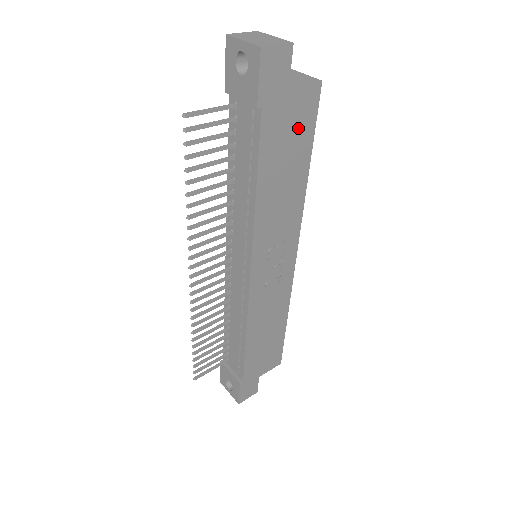
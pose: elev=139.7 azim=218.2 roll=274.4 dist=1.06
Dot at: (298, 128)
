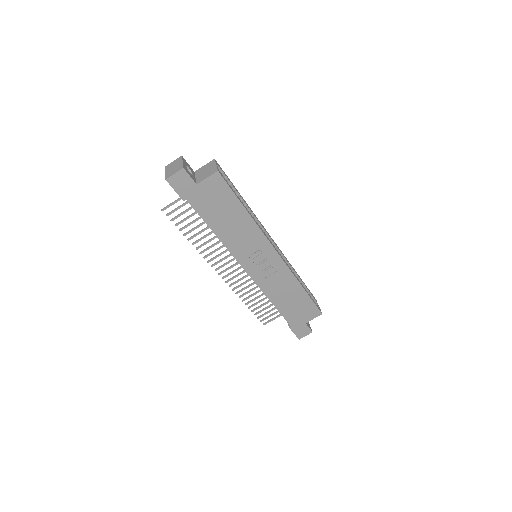
Dot at: (219, 197)
